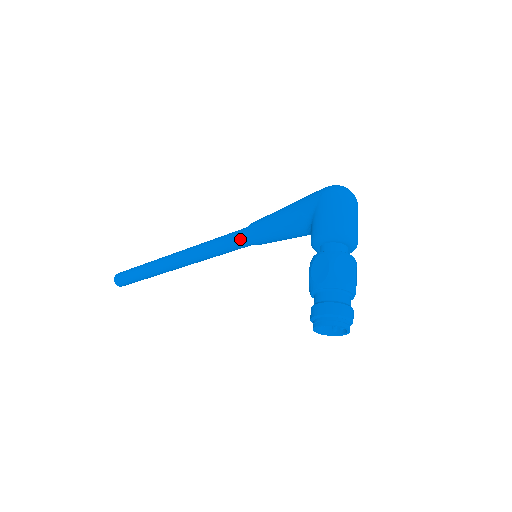
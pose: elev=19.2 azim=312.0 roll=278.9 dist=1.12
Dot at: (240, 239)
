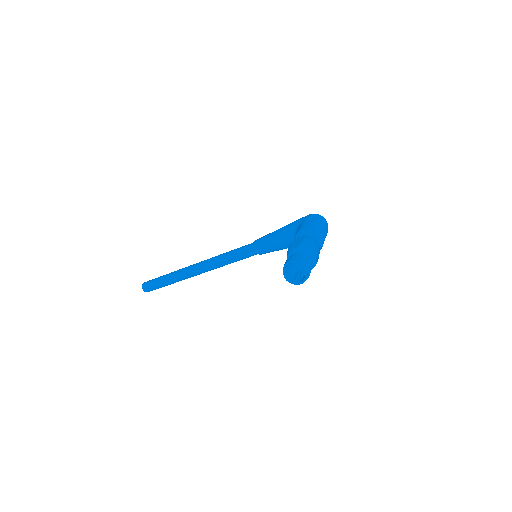
Dot at: (248, 248)
